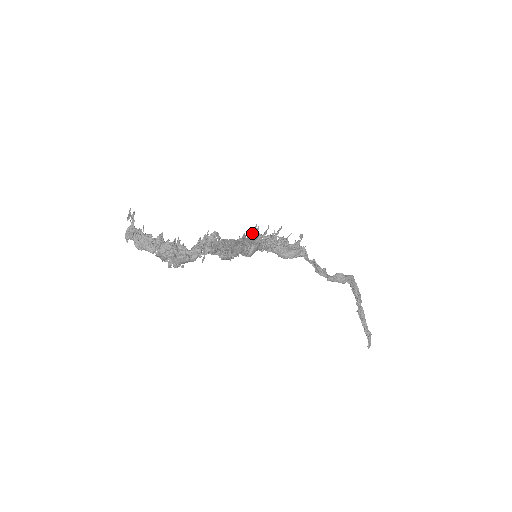
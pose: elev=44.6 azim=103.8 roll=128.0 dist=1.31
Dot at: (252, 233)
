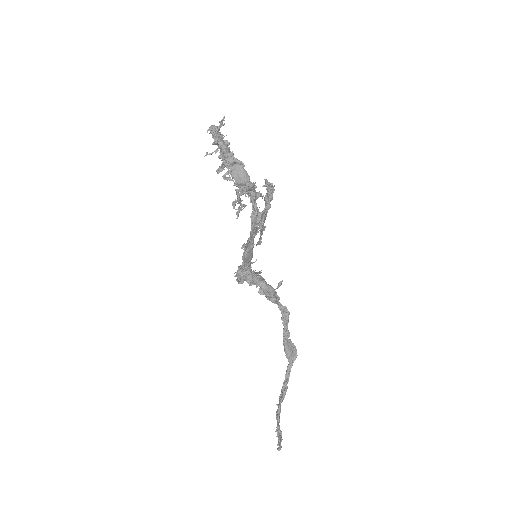
Dot at: occluded
